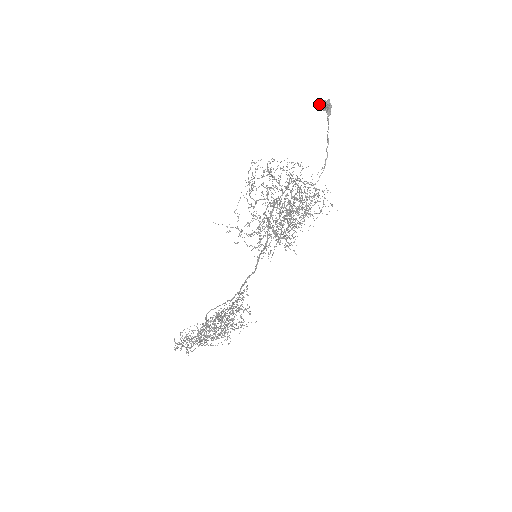
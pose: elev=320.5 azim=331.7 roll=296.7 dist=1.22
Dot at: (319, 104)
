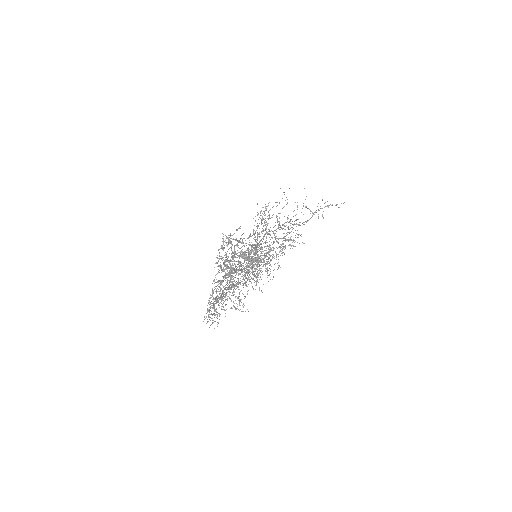
Dot at: occluded
